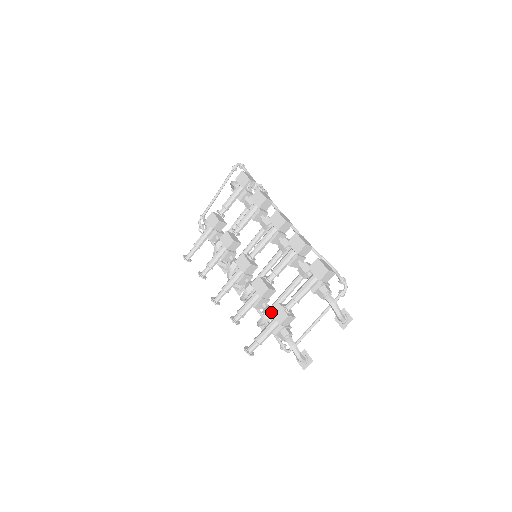
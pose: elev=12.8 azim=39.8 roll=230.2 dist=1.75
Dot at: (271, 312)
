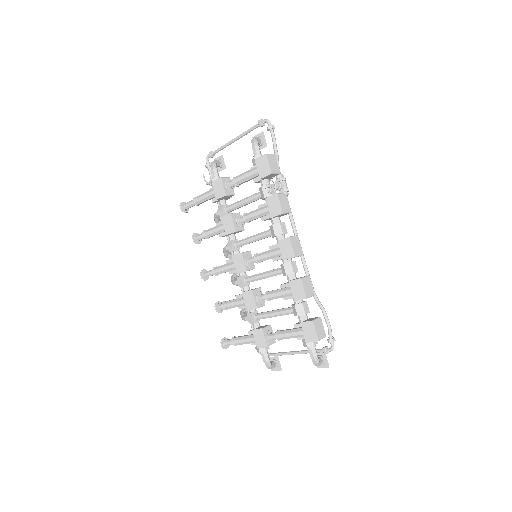
Dot at: (253, 331)
